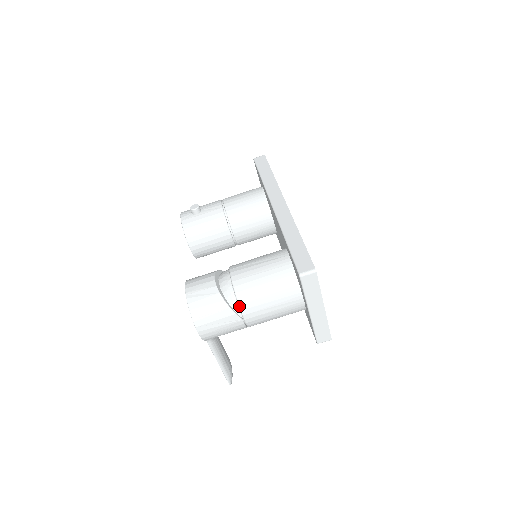
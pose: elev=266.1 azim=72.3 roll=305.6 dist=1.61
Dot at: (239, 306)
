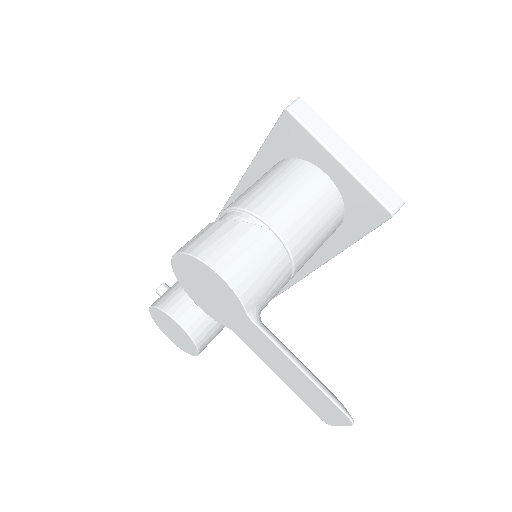
Dot at: (253, 214)
